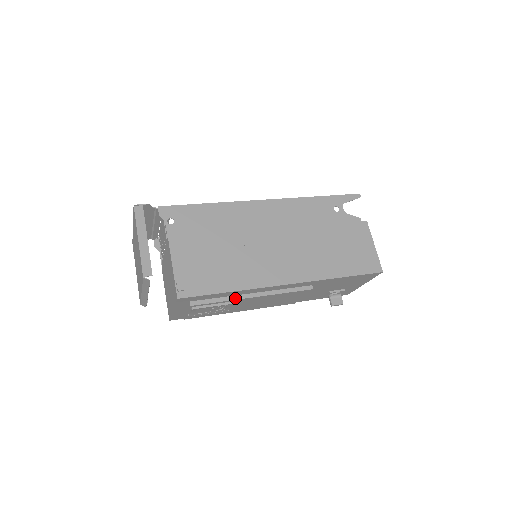
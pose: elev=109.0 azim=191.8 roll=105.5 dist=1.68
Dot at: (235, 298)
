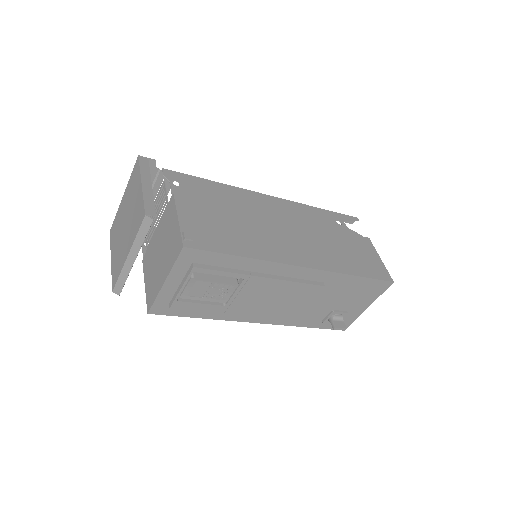
Dot at: (244, 273)
